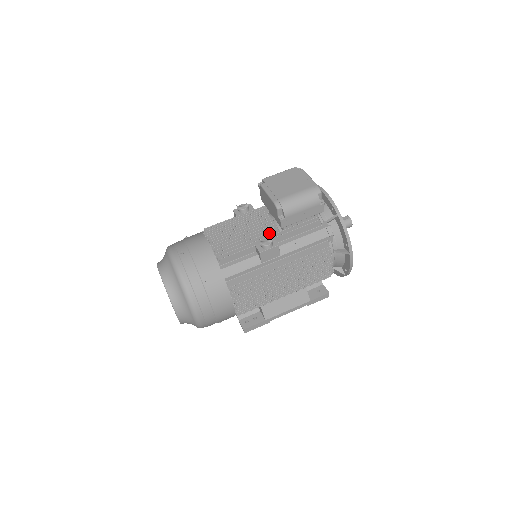
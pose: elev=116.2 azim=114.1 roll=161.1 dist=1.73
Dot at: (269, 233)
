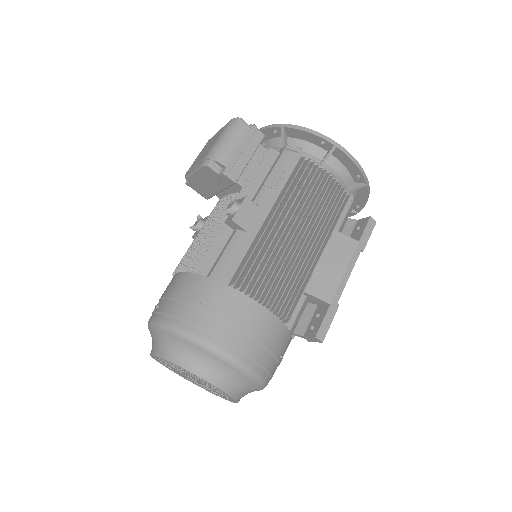
Dot at: occluded
